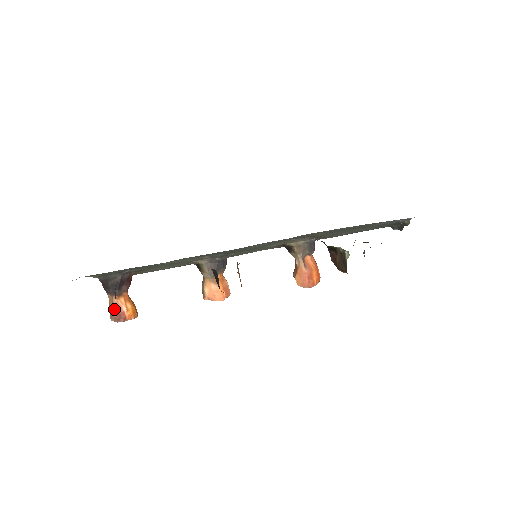
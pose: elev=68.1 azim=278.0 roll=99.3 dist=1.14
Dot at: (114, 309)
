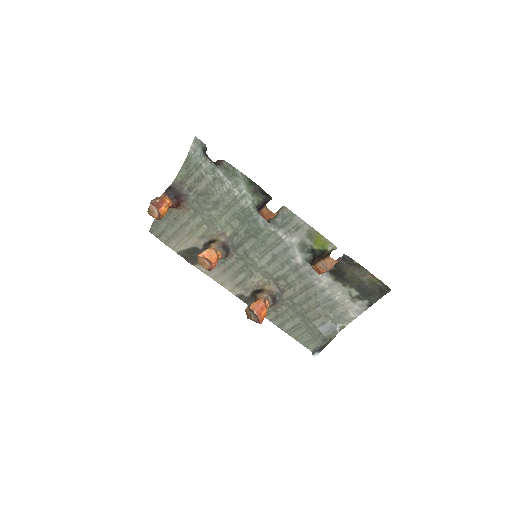
Dot at: (160, 199)
